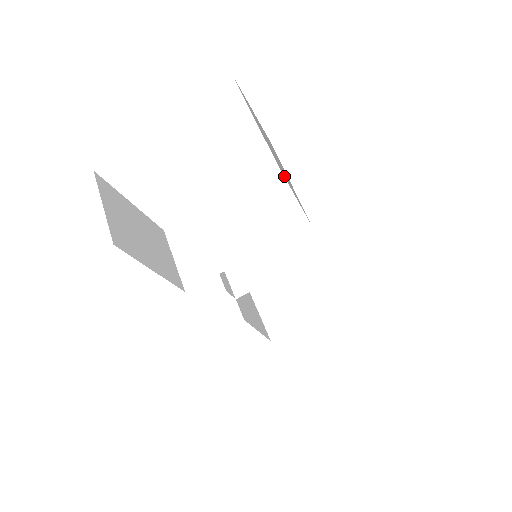
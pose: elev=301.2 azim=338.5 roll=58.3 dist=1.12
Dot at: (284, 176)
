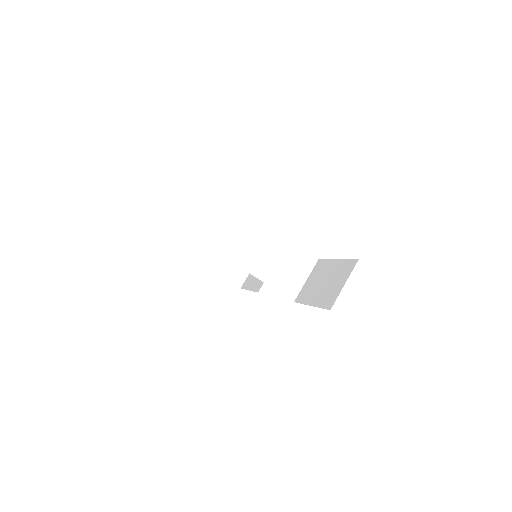
Dot at: (314, 271)
